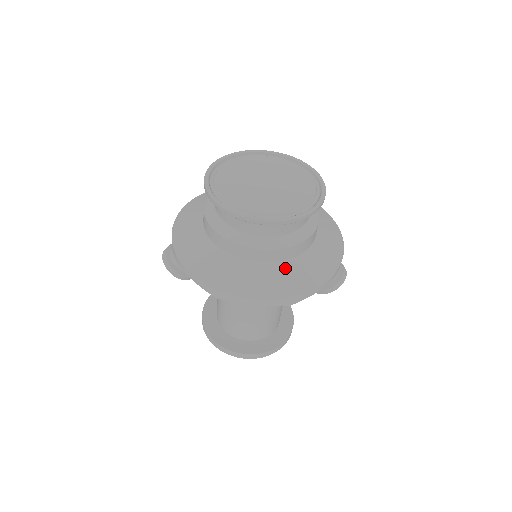
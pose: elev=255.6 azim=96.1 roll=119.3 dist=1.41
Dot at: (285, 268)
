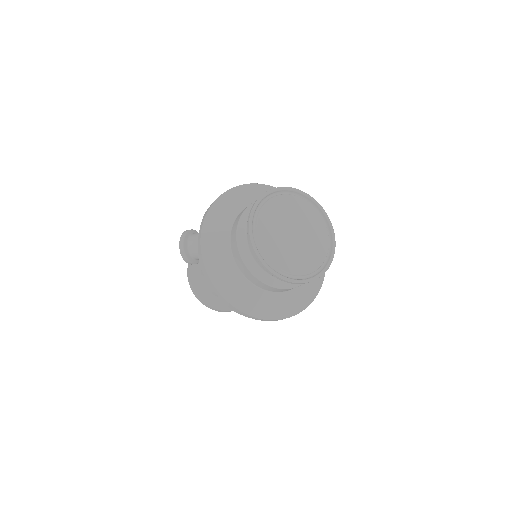
Dot at: (288, 296)
